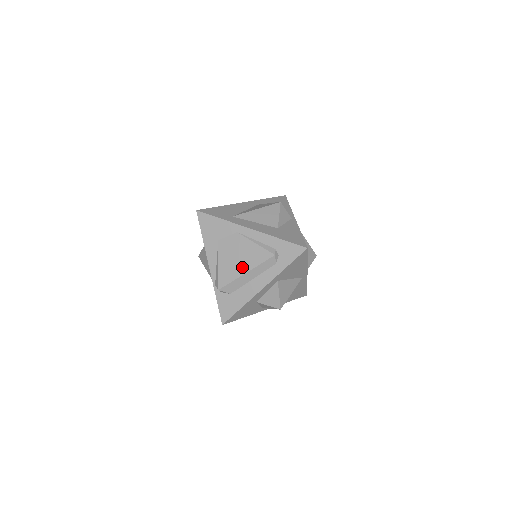
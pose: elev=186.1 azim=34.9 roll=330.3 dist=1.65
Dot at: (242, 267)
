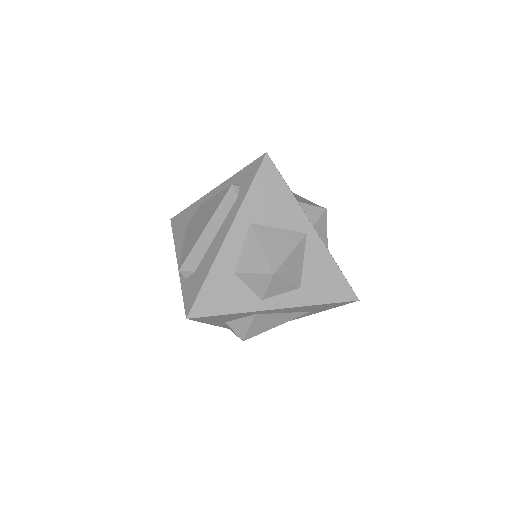
Dot at: (202, 227)
